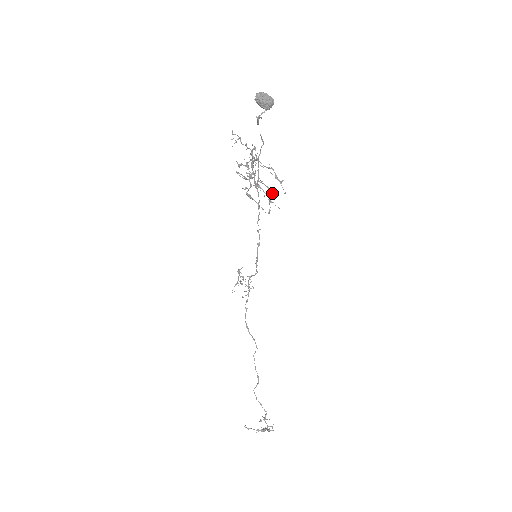
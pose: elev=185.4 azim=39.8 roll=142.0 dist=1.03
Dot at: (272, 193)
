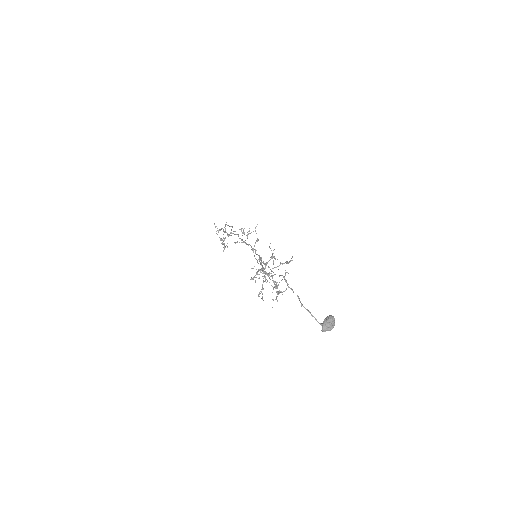
Dot at: occluded
